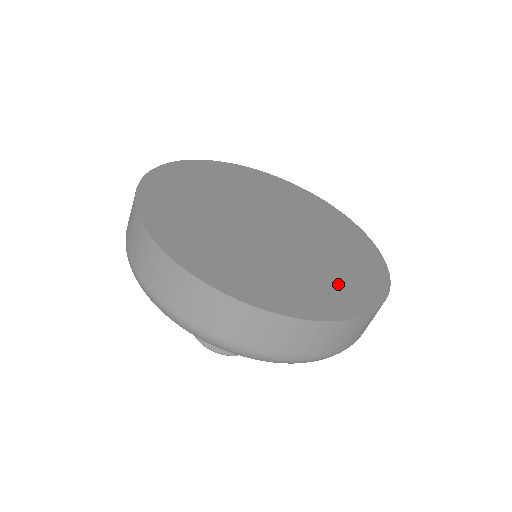
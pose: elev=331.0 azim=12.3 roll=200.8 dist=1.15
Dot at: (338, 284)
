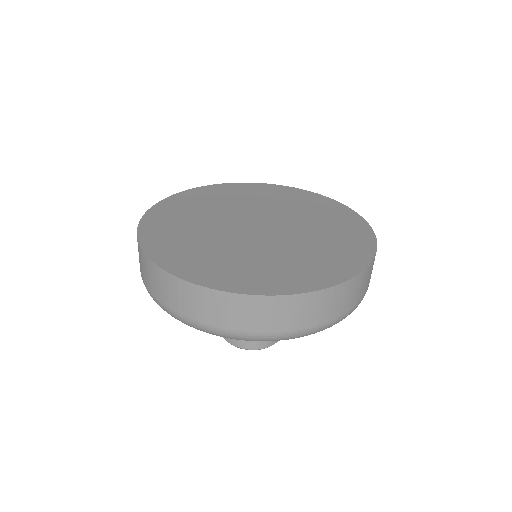
Dot at: (341, 241)
